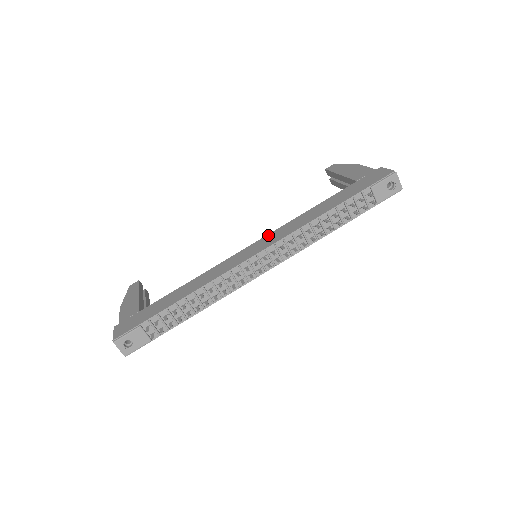
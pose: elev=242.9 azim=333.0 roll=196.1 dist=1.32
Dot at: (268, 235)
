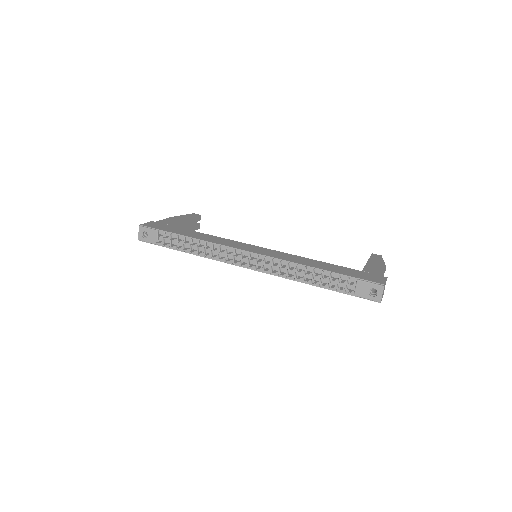
Dot at: (274, 250)
